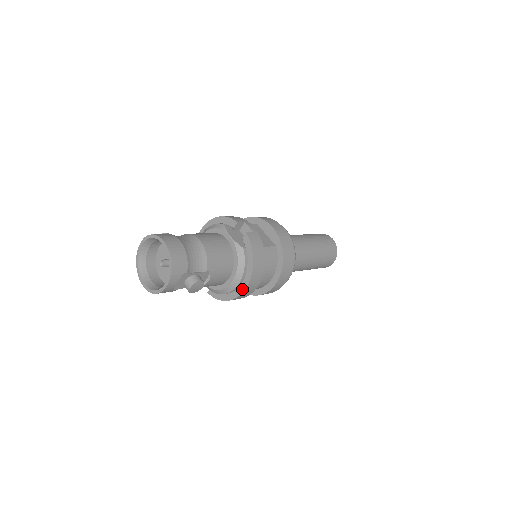
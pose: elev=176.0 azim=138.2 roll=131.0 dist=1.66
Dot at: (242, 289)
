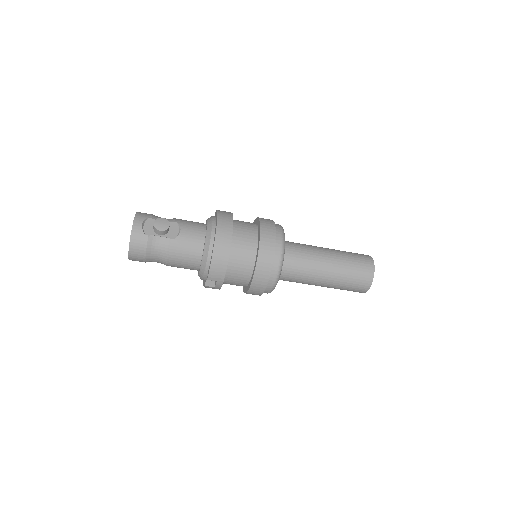
Dot at: (215, 231)
